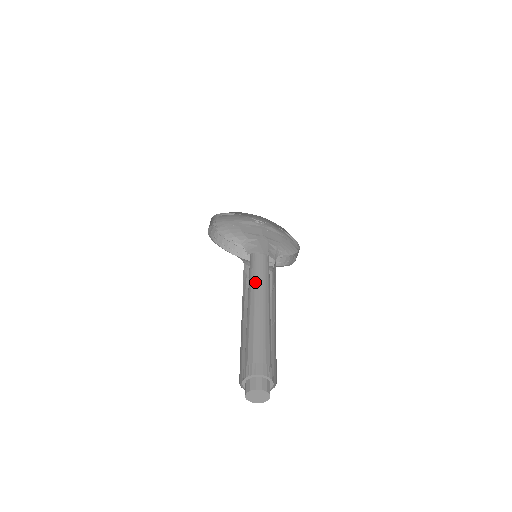
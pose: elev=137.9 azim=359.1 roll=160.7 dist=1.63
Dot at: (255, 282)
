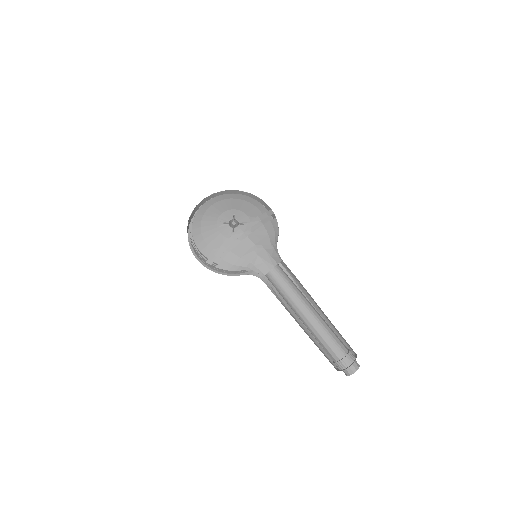
Dot at: (290, 298)
